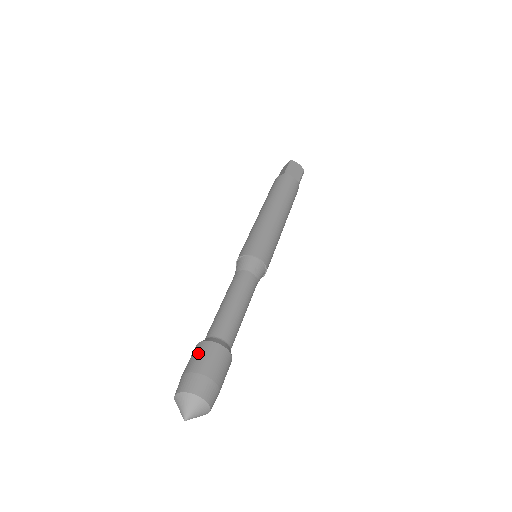
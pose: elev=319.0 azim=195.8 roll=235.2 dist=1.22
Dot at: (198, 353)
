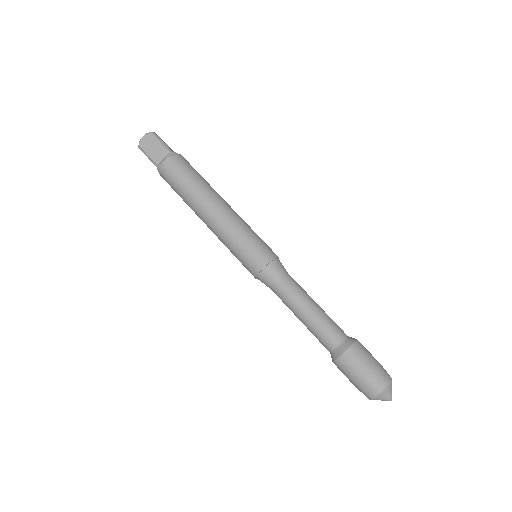
Dot at: (360, 357)
